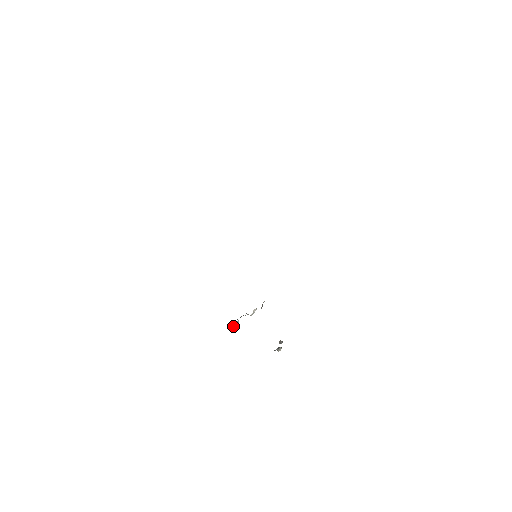
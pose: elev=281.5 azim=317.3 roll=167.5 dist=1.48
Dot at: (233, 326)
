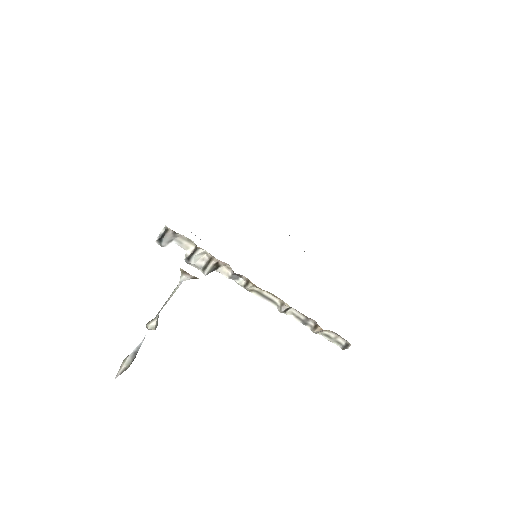
Dot at: (157, 240)
